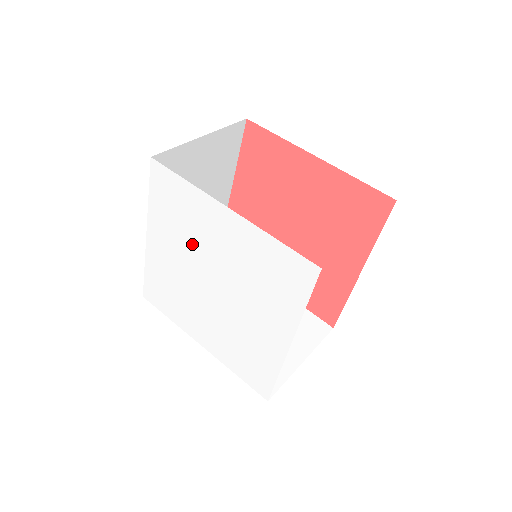
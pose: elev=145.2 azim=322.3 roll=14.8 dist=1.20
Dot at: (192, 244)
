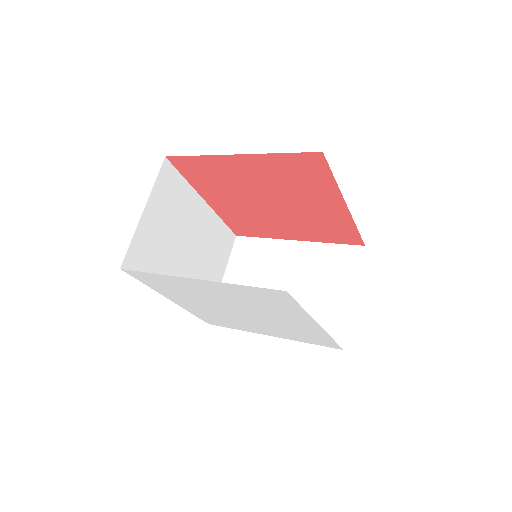
Dot at: (199, 298)
